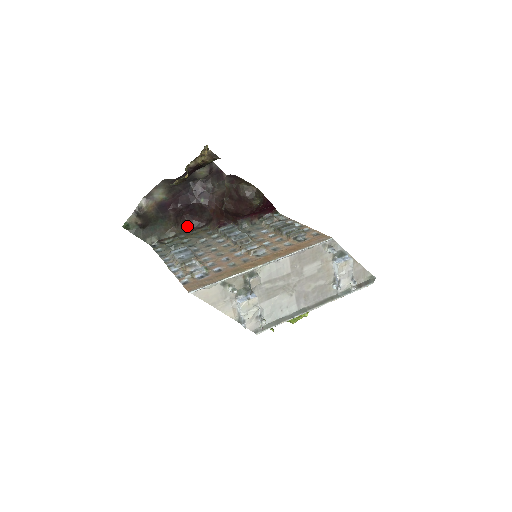
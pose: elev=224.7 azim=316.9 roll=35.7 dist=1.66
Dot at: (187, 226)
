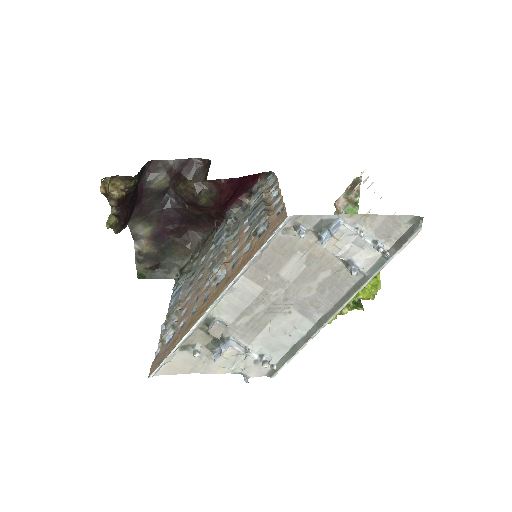
Dot at: (200, 238)
